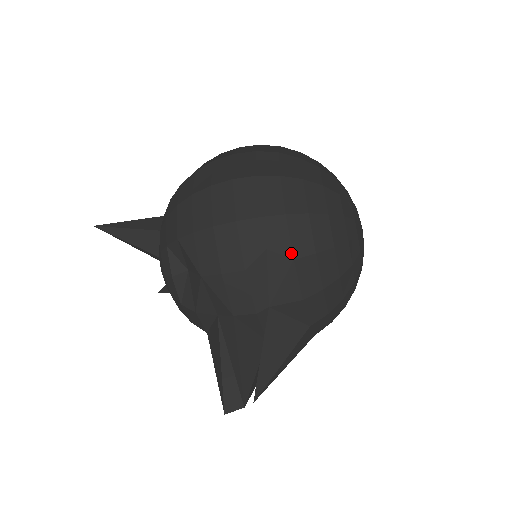
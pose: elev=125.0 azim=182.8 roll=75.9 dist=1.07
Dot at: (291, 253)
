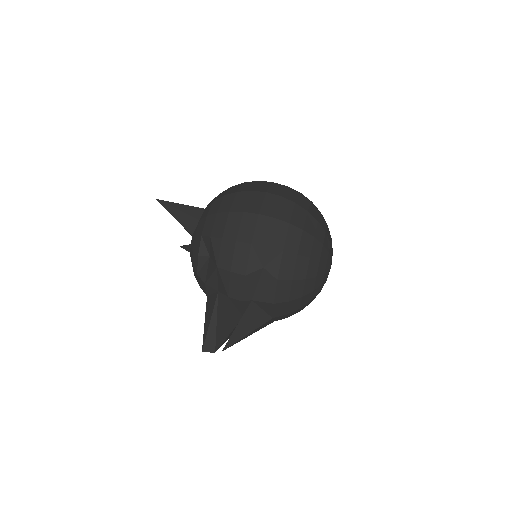
Dot at: (277, 275)
